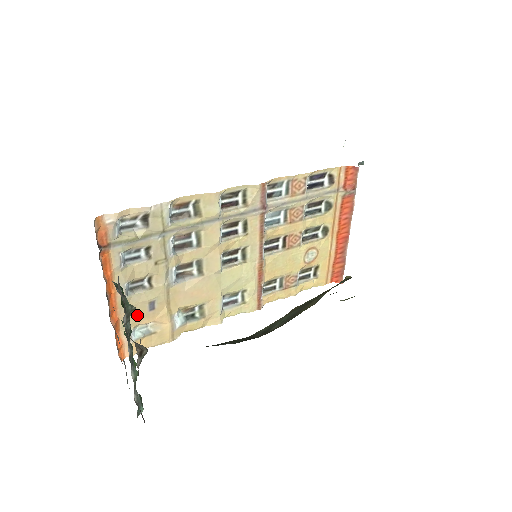
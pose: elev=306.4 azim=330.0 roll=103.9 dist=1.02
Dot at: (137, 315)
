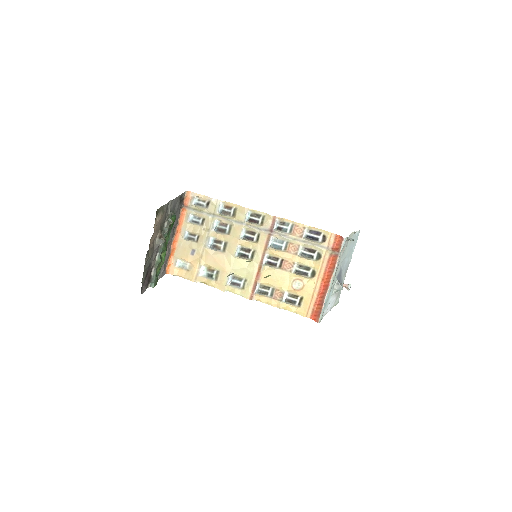
Dot at: (184, 253)
